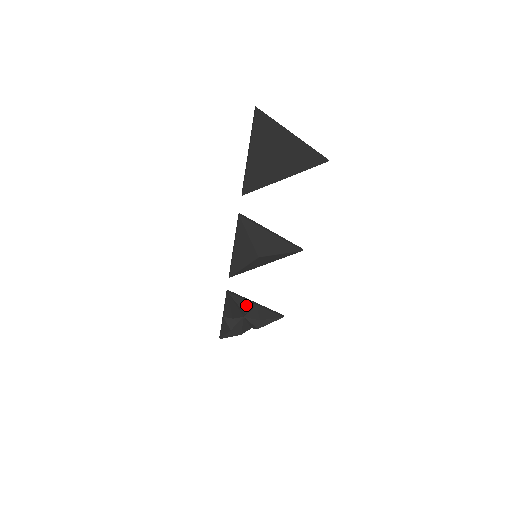
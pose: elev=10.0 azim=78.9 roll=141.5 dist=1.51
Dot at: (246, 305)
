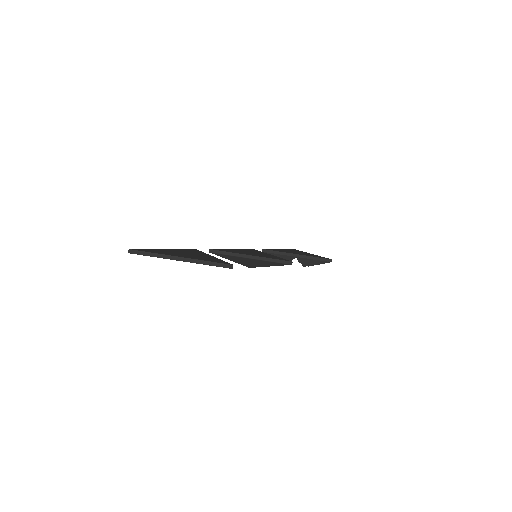
Dot at: (285, 258)
